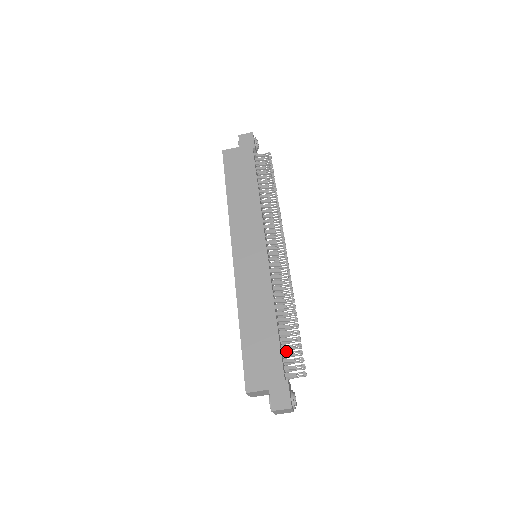
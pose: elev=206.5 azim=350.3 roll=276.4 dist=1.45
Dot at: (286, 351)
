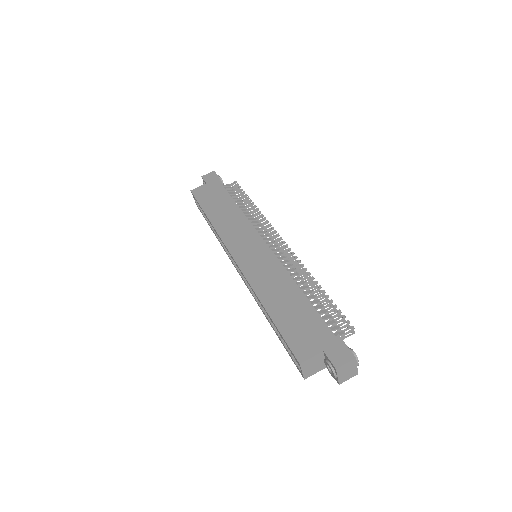
Dot at: occluded
